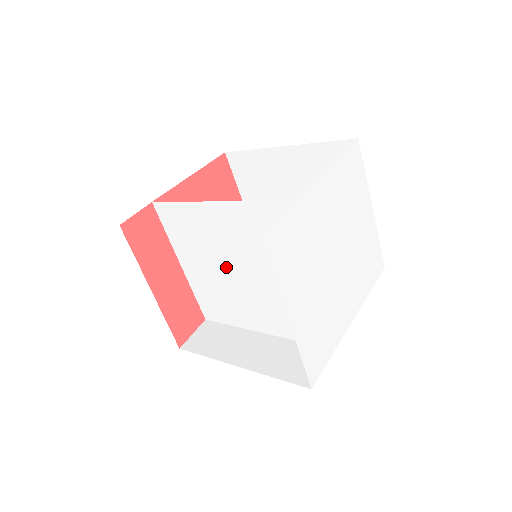
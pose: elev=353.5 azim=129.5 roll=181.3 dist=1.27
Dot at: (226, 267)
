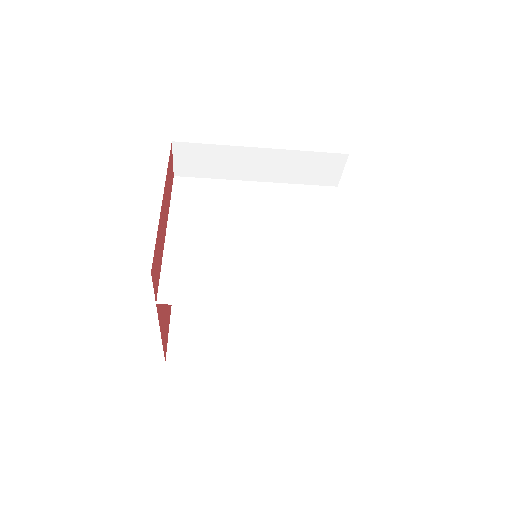
Dot at: (242, 233)
